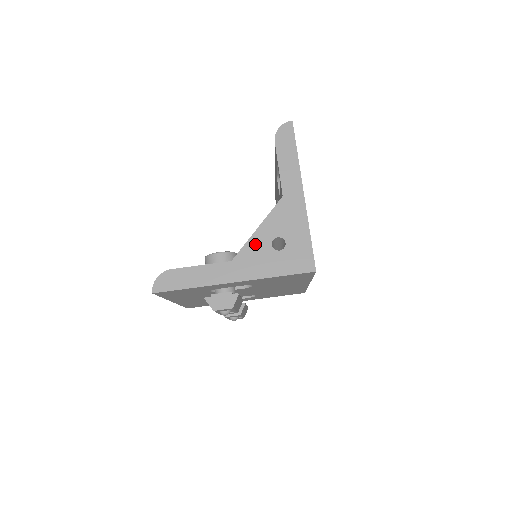
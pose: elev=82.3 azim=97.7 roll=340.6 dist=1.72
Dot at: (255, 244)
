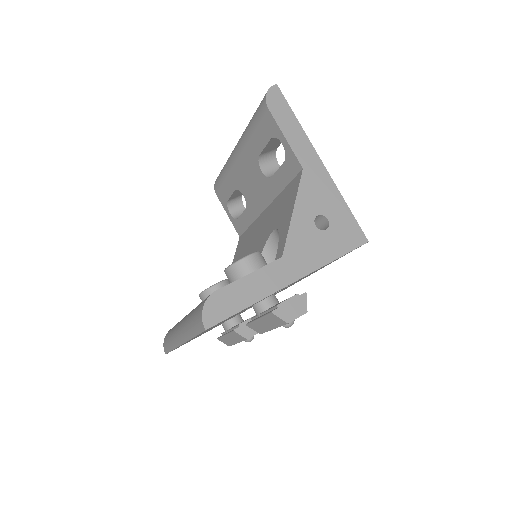
Dot at: (298, 230)
